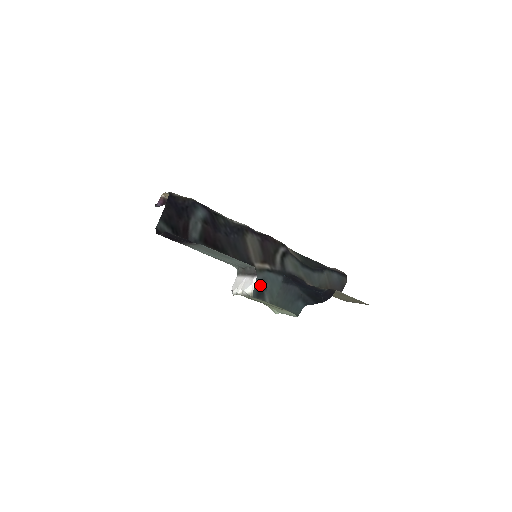
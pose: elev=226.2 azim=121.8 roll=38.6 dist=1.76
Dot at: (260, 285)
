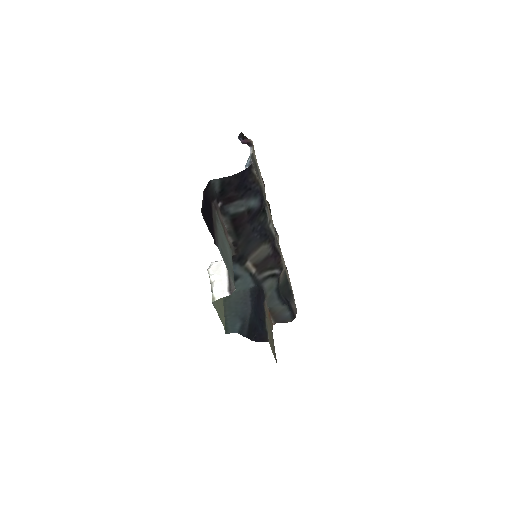
Dot at: (234, 276)
